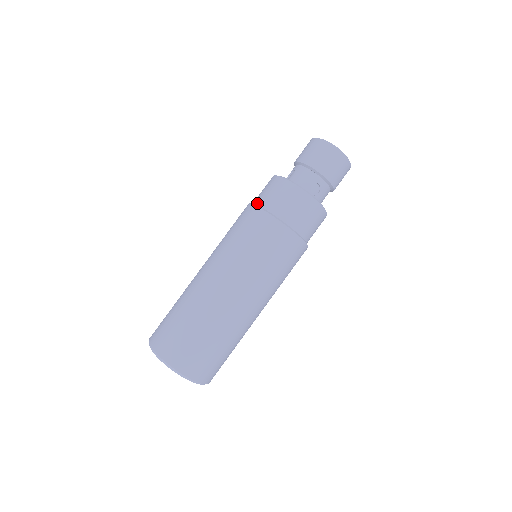
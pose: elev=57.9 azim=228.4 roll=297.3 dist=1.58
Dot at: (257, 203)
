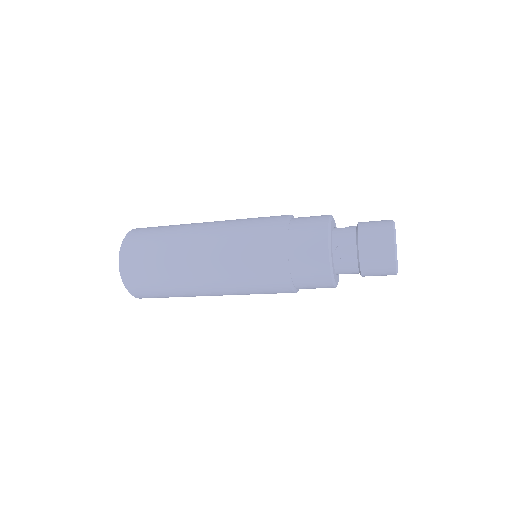
Dot at: (294, 218)
